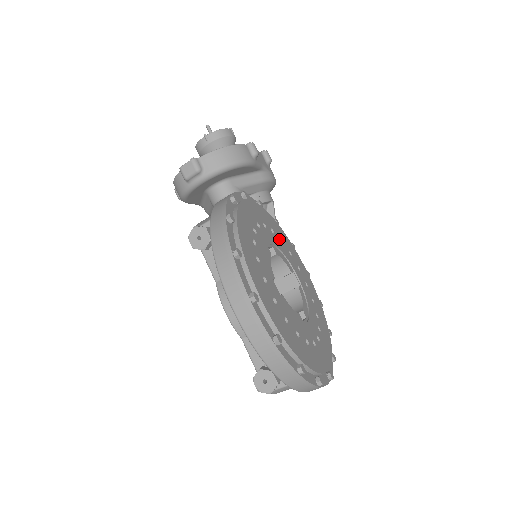
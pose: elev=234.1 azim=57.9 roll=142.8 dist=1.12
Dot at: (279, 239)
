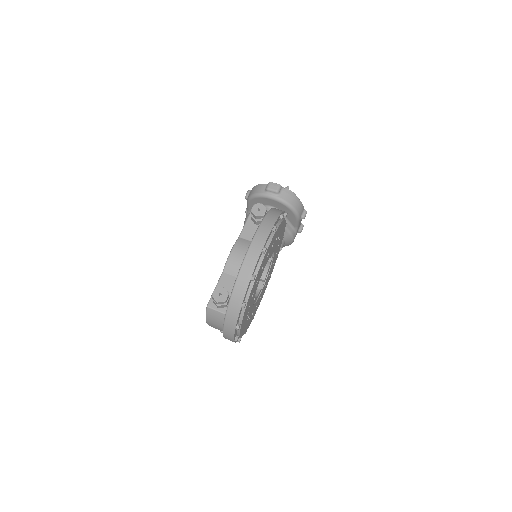
Dot at: (274, 261)
